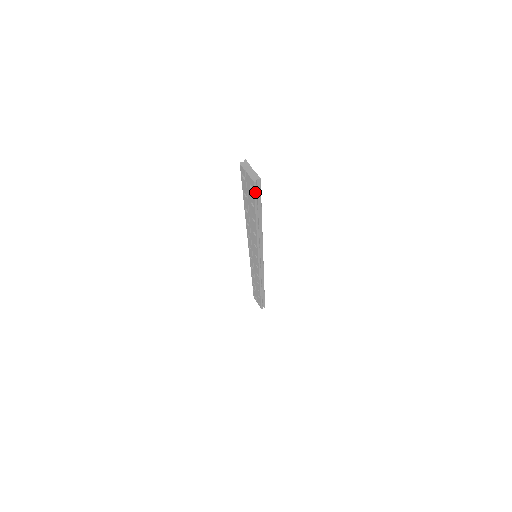
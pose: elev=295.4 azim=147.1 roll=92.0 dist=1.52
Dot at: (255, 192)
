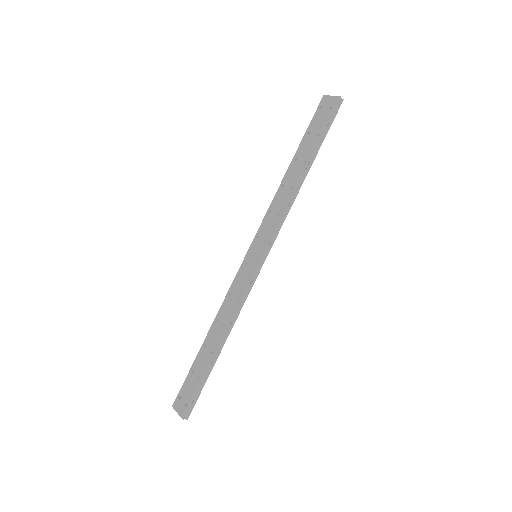
Dot at: (333, 112)
